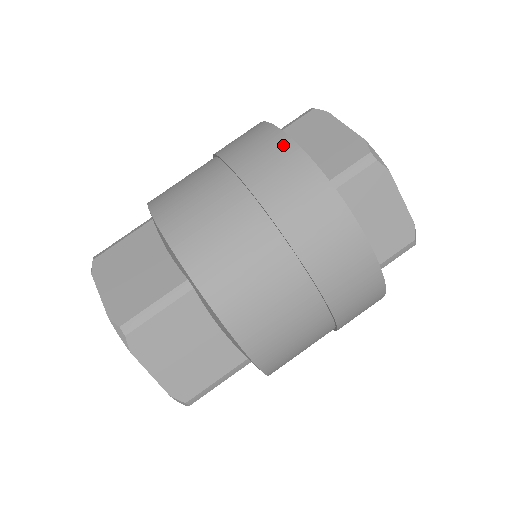
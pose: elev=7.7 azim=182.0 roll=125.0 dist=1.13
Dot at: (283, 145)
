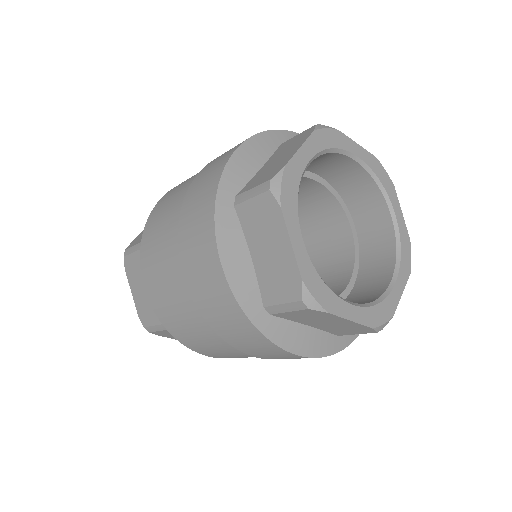
Dot at: (230, 152)
